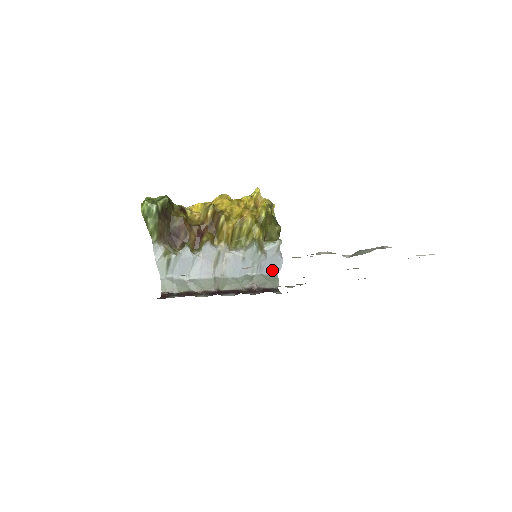
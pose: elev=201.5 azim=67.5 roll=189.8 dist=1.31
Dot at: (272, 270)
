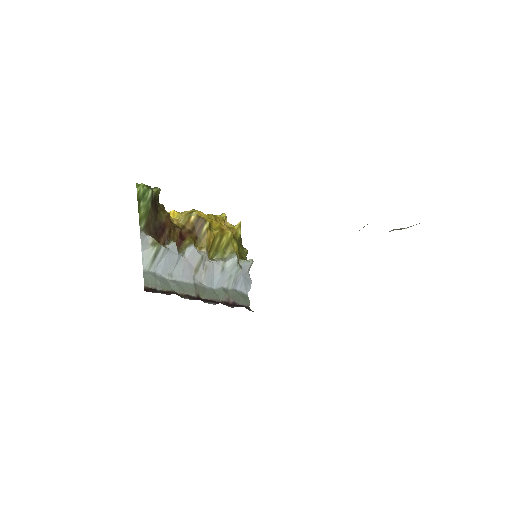
Dot at: (244, 288)
